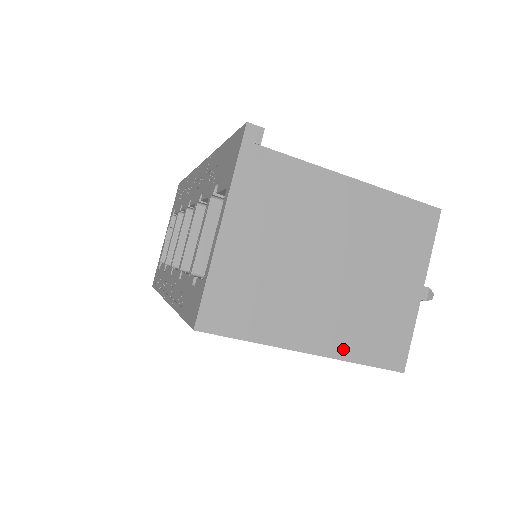
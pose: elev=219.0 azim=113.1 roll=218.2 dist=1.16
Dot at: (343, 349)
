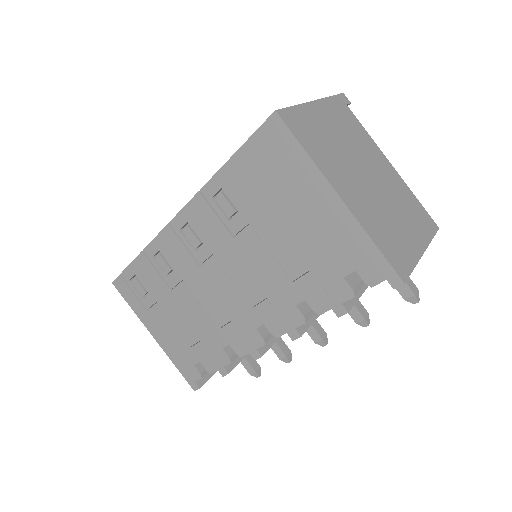
Dot at: (364, 222)
